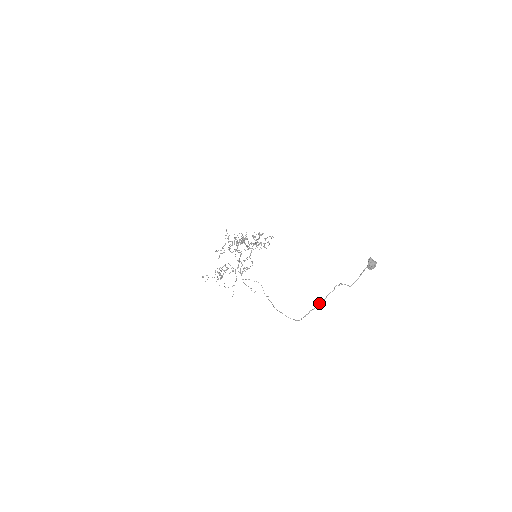
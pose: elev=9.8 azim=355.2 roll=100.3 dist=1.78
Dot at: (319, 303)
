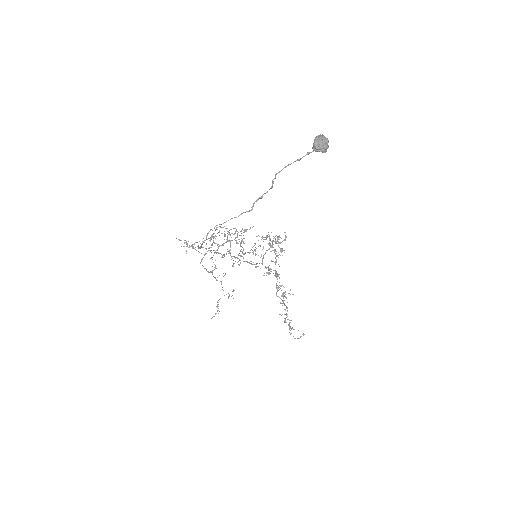
Dot at: (236, 217)
